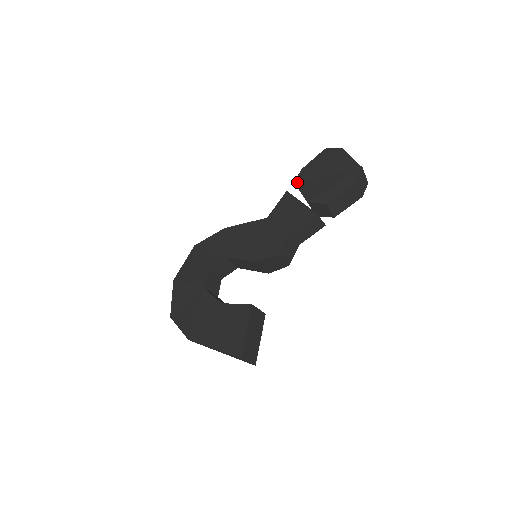
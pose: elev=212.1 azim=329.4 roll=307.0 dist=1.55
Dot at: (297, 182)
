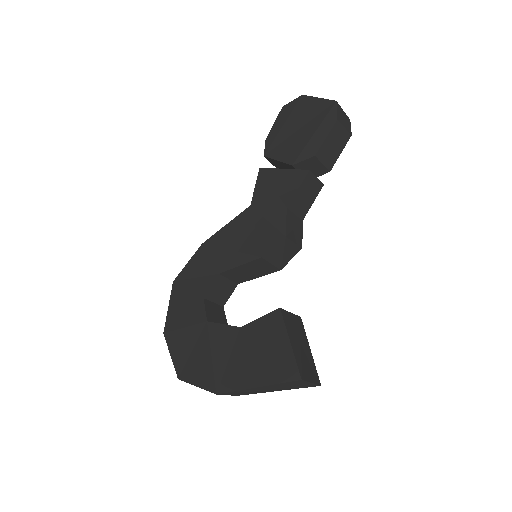
Dot at: (267, 153)
